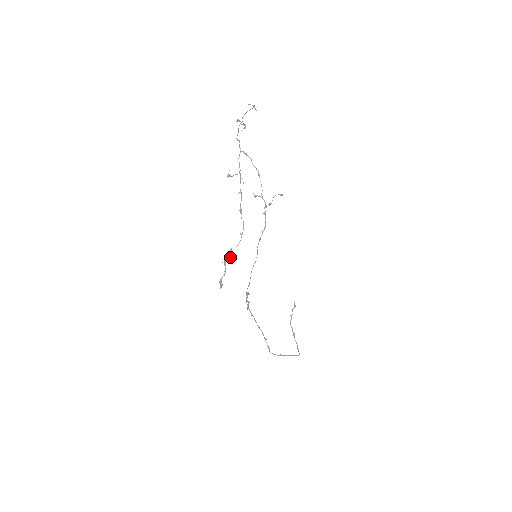
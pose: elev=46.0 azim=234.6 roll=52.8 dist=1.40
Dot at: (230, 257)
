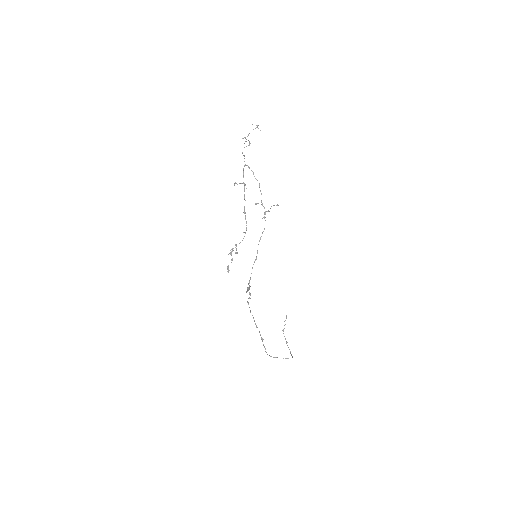
Dot at: (235, 252)
